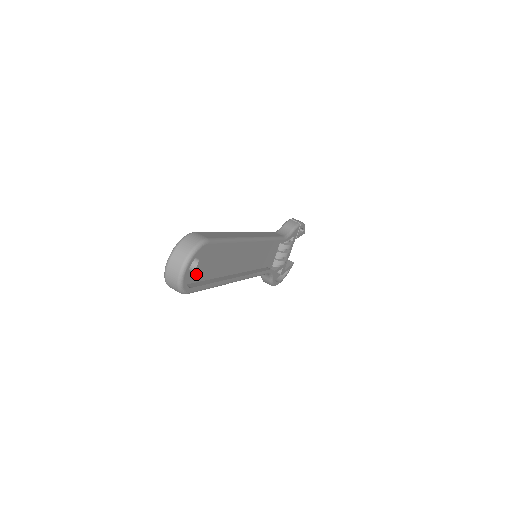
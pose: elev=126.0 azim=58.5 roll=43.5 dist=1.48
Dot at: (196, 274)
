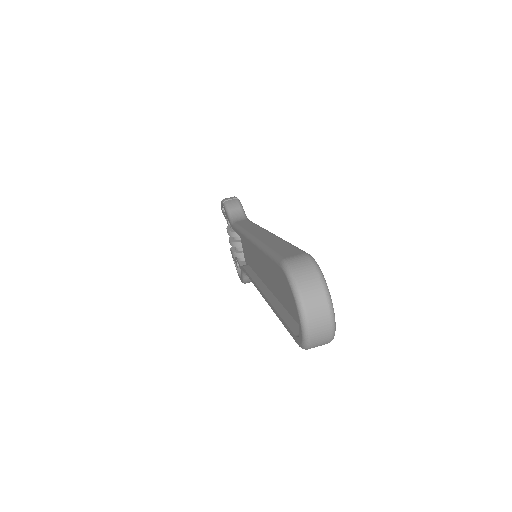
Dot at: occluded
